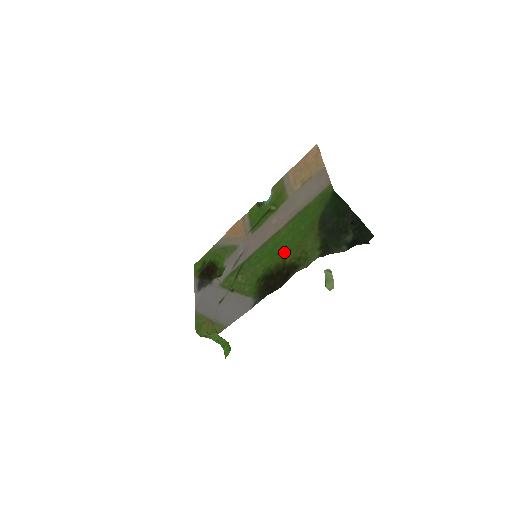
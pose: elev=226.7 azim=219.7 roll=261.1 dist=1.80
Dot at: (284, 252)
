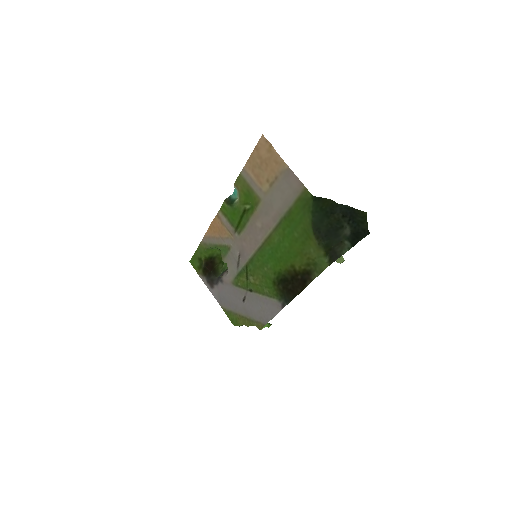
Dot at: (288, 259)
